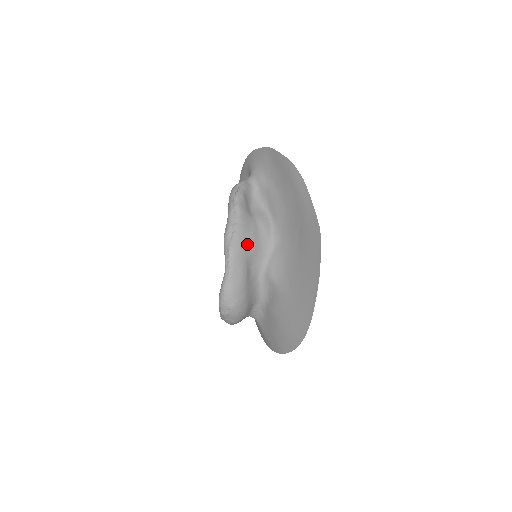
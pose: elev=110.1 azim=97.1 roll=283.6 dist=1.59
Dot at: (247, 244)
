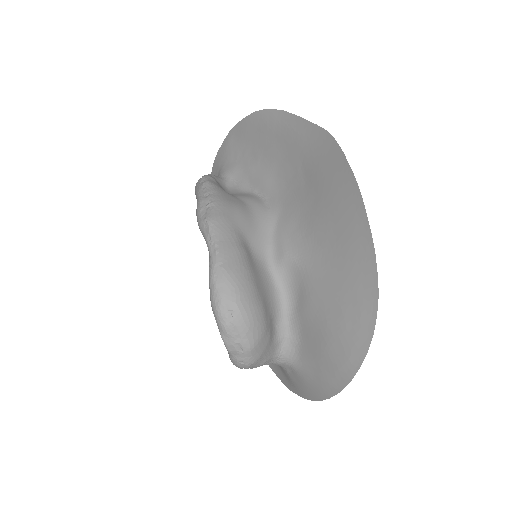
Dot at: (233, 214)
